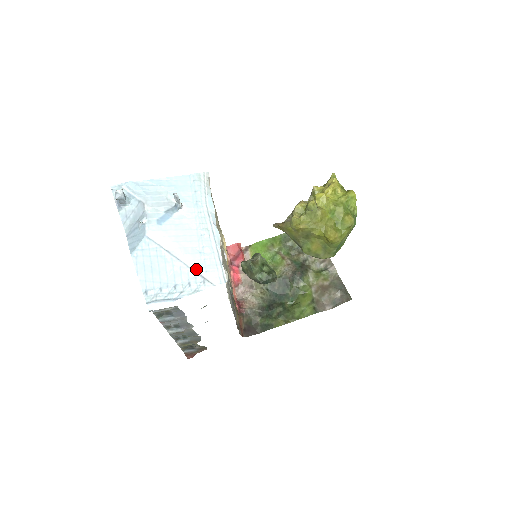
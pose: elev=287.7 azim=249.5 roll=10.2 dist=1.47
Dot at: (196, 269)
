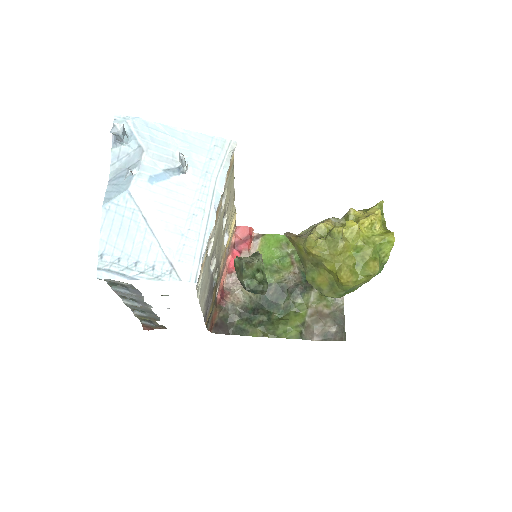
Dot at: (169, 253)
